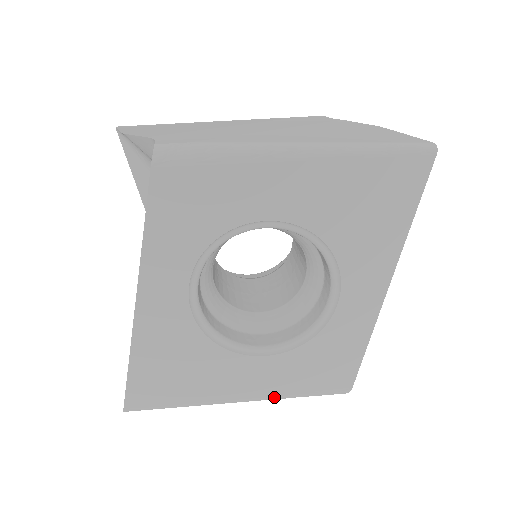
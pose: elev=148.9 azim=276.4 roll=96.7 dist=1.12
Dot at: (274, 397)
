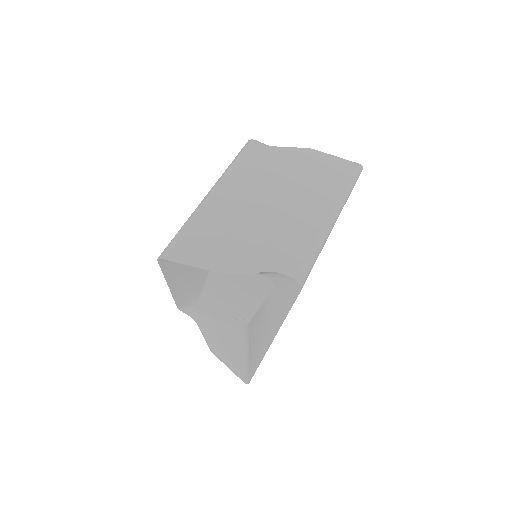
Dot at: occluded
